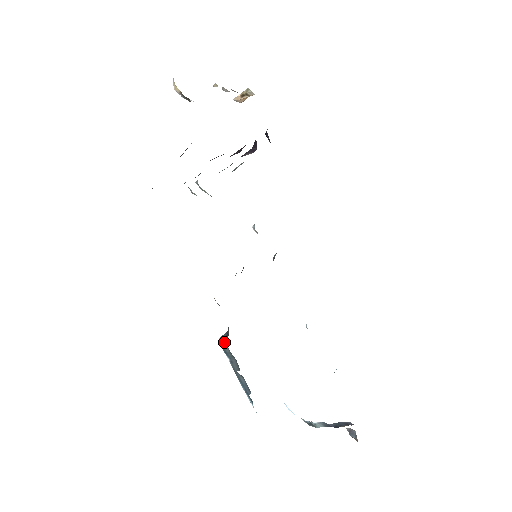
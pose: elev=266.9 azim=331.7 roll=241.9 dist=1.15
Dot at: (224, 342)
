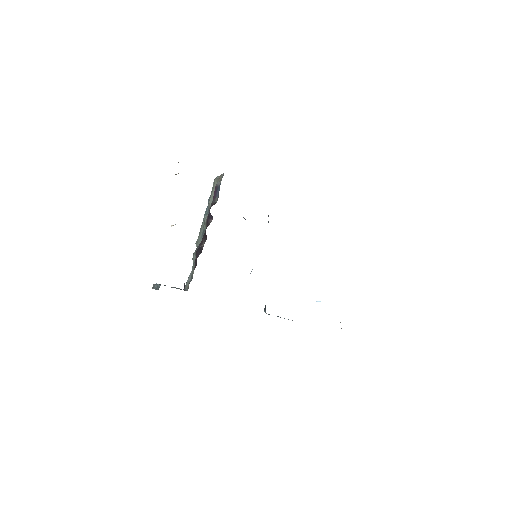
Dot at: occluded
